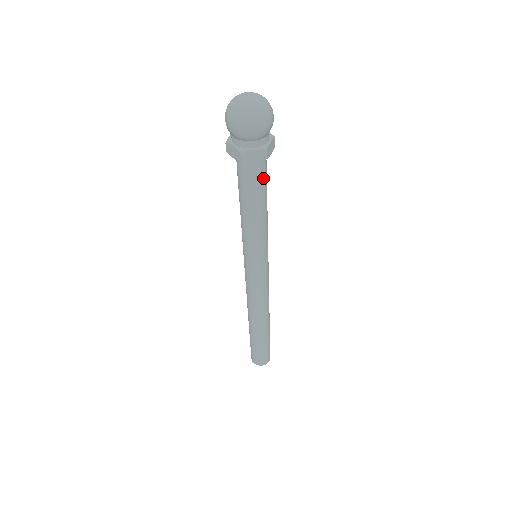
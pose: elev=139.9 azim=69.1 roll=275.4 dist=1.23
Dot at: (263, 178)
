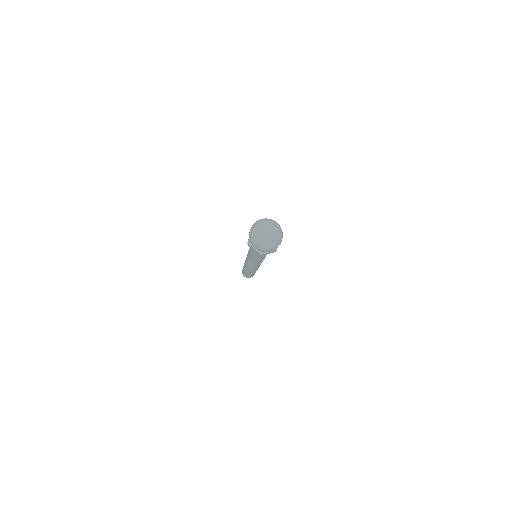
Dot at: occluded
